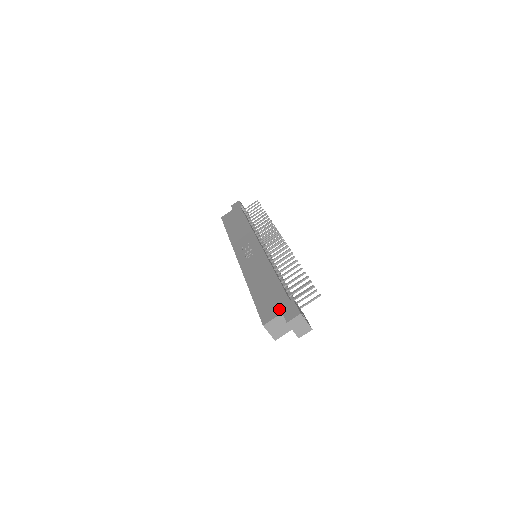
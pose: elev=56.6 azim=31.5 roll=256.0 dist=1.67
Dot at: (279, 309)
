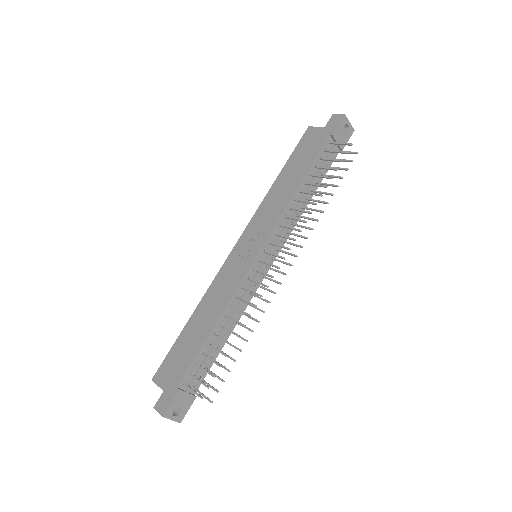
Dot at: (167, 383)
